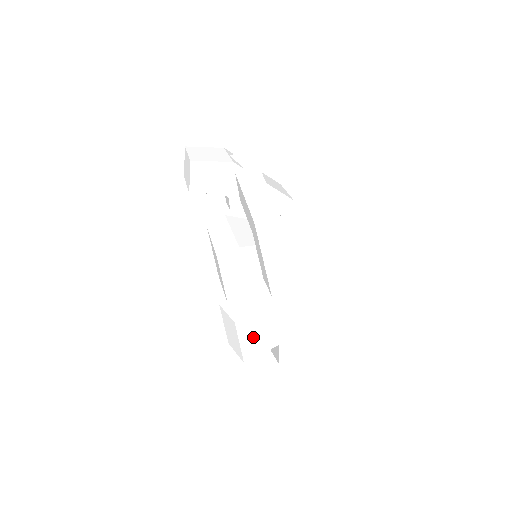
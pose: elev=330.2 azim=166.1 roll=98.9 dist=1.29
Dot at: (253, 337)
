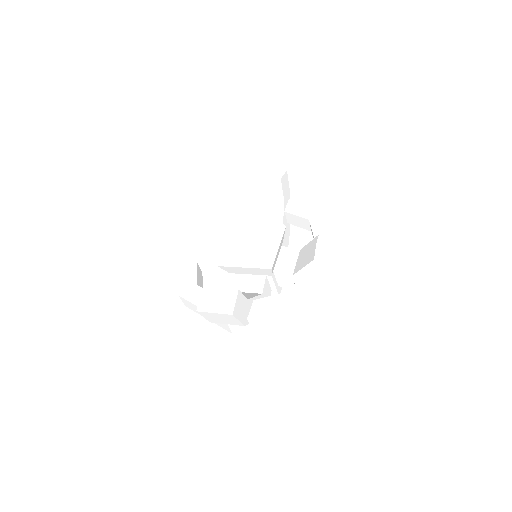
Dot at: occluded
